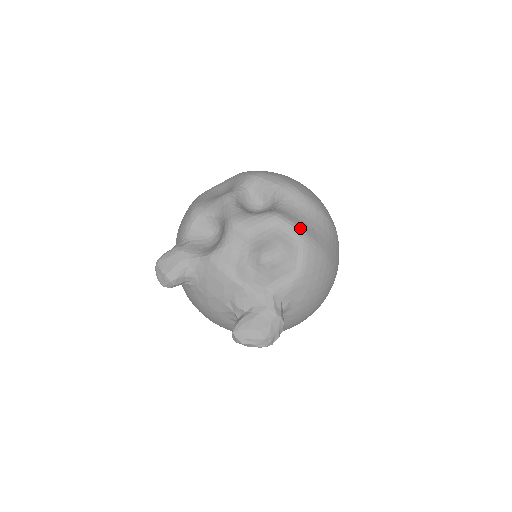
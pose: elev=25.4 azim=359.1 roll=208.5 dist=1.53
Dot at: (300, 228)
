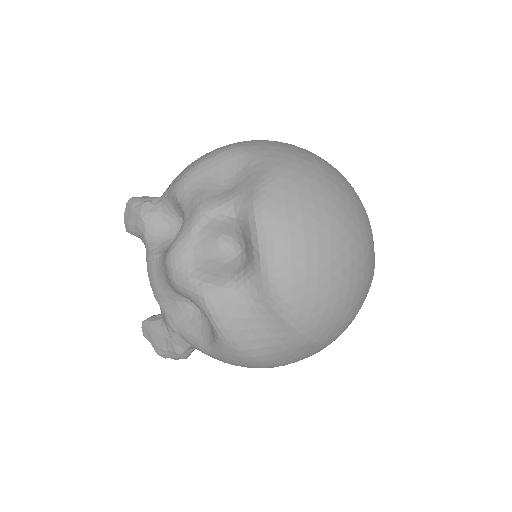
Dot at: (227, 331)
